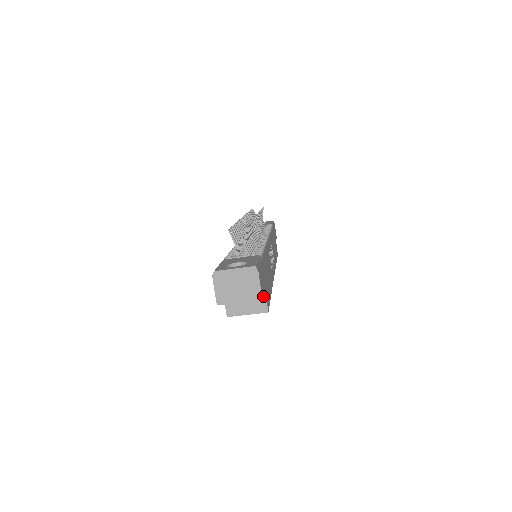
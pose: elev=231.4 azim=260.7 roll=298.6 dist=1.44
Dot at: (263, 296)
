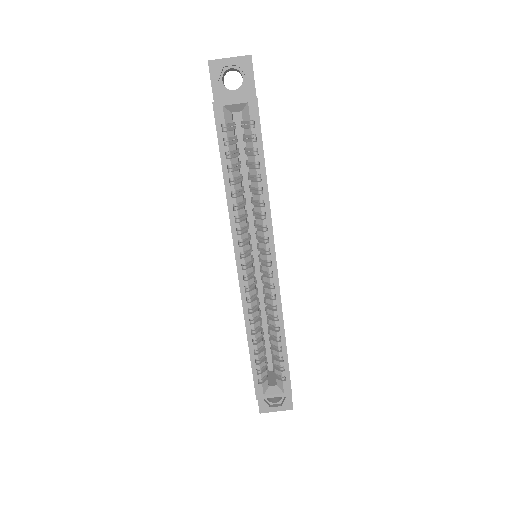
Dot at: occluded
